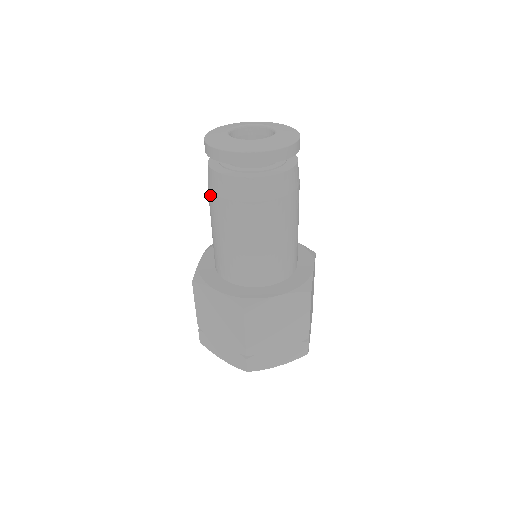
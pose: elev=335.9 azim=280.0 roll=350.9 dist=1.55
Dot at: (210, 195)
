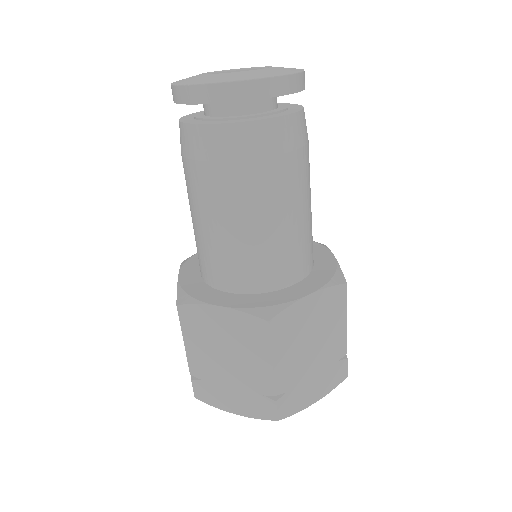
Dot at: (191, 166)
